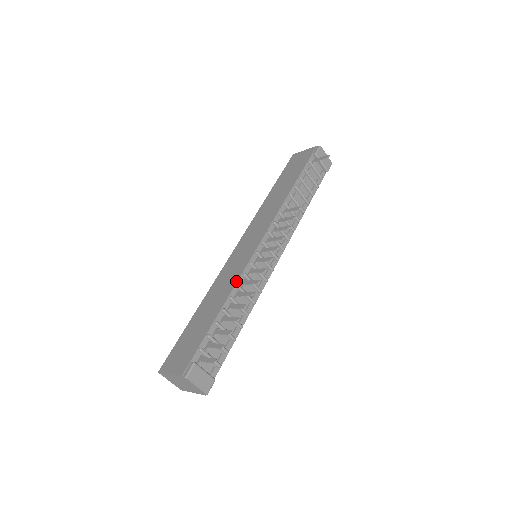
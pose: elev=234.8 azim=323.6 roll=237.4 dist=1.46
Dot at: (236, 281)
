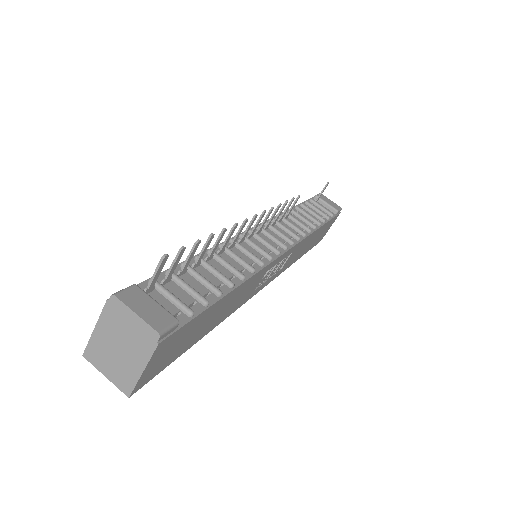
Dot at: occluded
